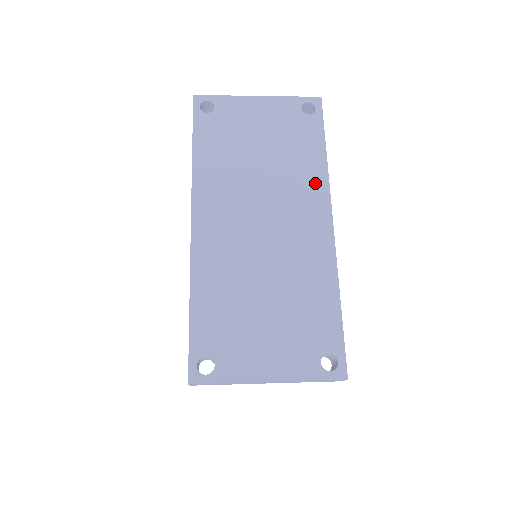
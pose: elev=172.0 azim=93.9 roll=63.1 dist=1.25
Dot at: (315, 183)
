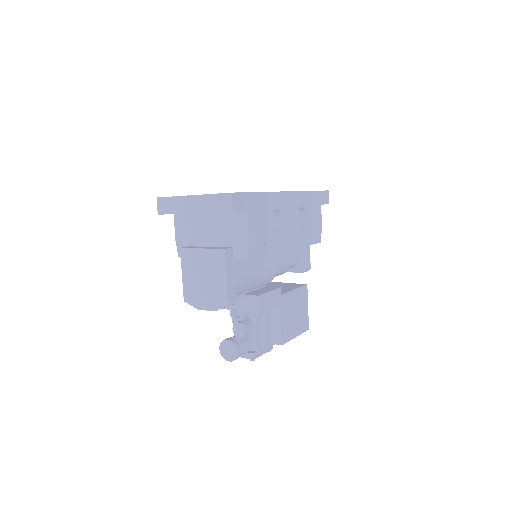
Dot at: occluded
